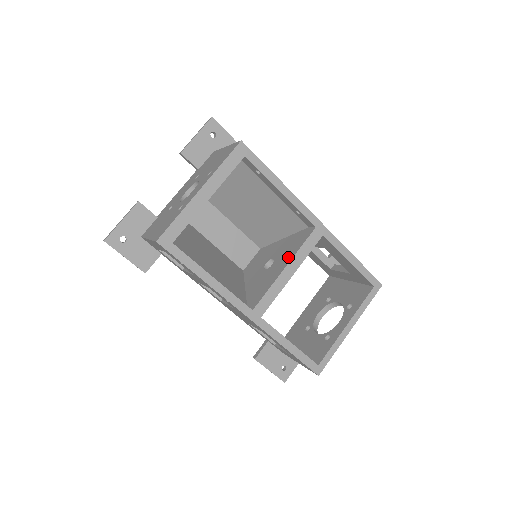
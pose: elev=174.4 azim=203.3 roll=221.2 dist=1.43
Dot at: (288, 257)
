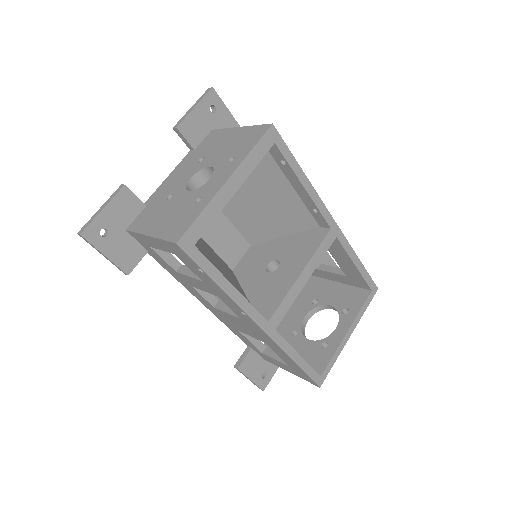
Dot at: (301, 260)
